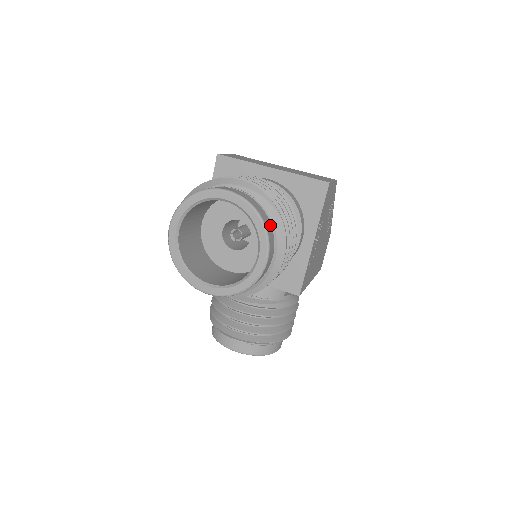
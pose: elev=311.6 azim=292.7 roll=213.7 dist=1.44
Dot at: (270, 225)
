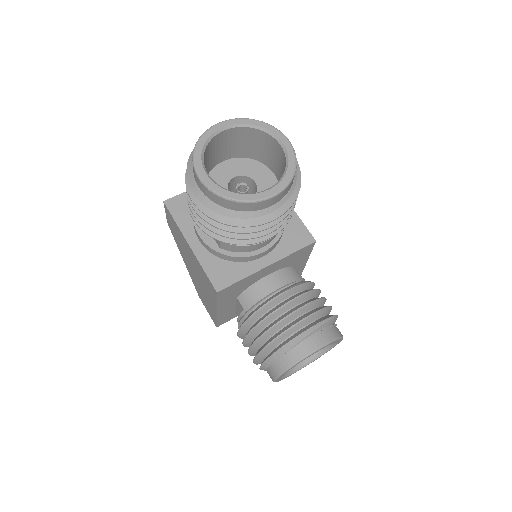
Dot at: occluded
